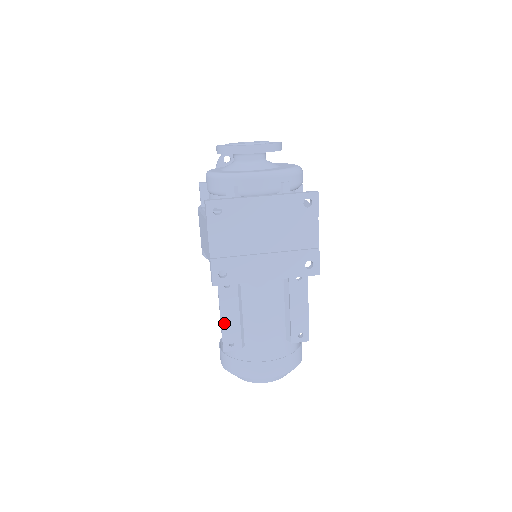
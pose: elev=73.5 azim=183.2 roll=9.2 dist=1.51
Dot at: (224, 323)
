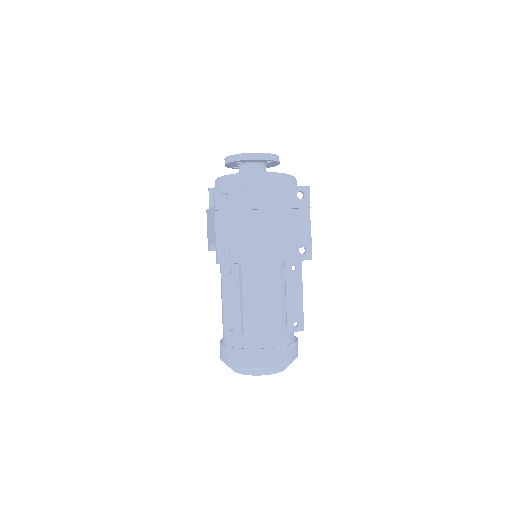
Dot at: (225, 307)
